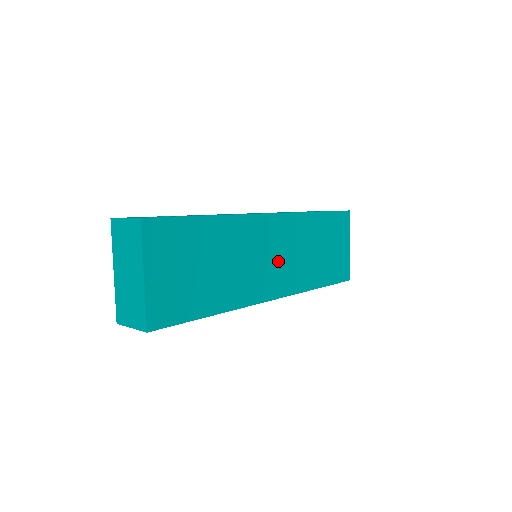
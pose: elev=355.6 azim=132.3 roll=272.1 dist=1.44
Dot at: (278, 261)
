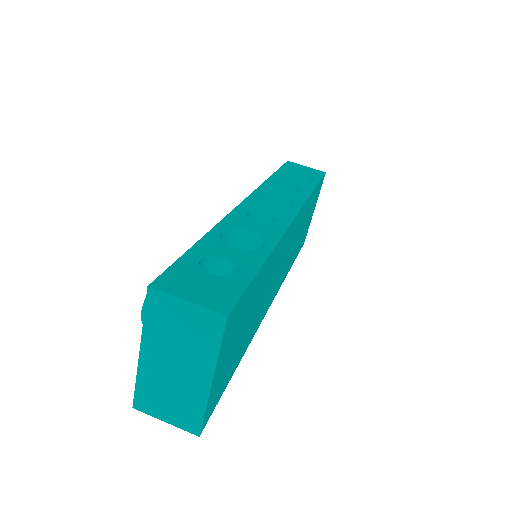
Dot at: (282, 265)
